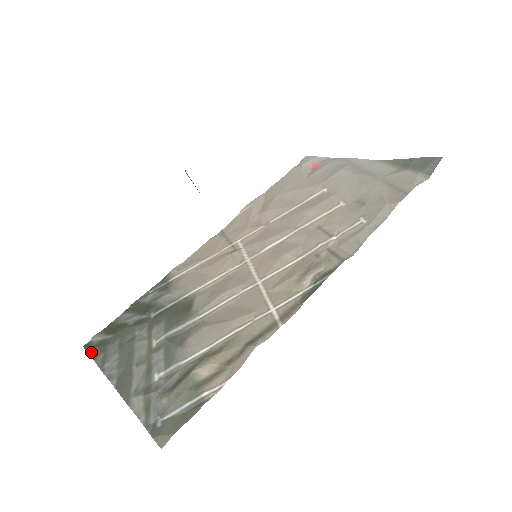
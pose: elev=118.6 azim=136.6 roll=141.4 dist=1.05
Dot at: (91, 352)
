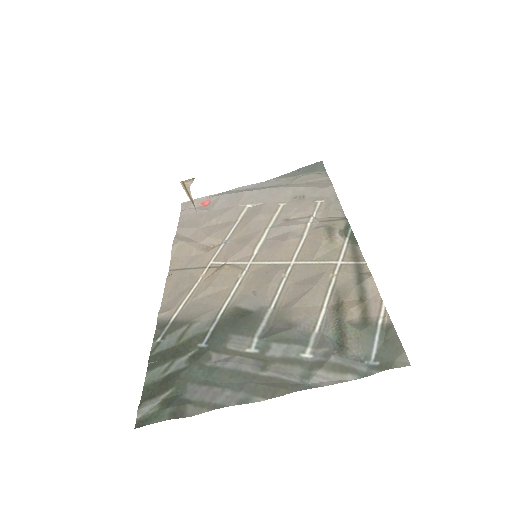
Dot at: (167, 416)
